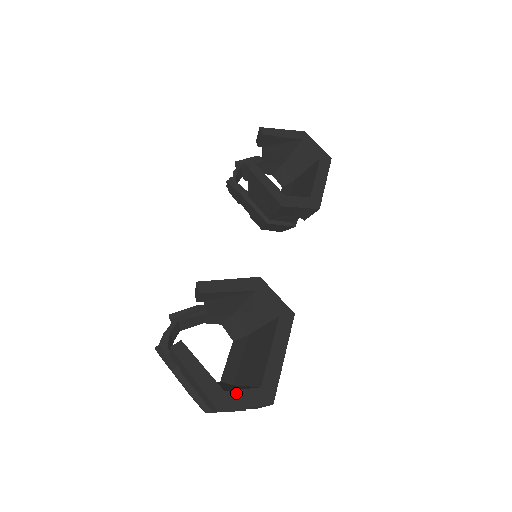
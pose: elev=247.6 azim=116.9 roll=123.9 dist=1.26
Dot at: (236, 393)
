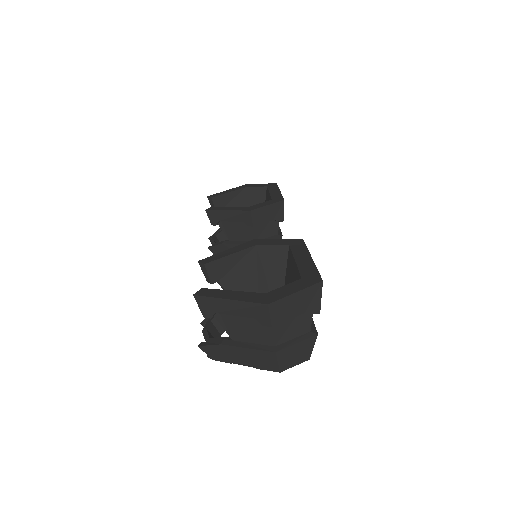
Dot at: (278, 290)
